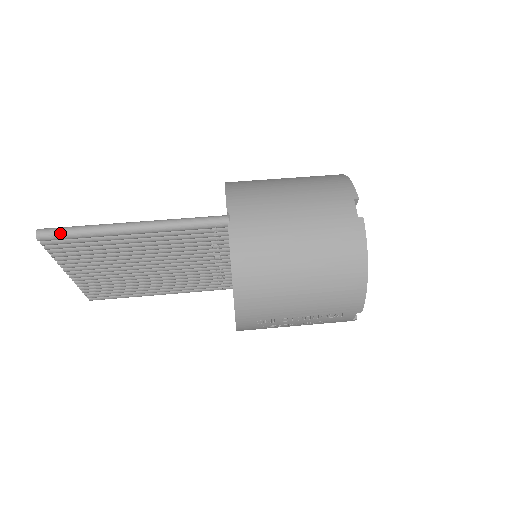
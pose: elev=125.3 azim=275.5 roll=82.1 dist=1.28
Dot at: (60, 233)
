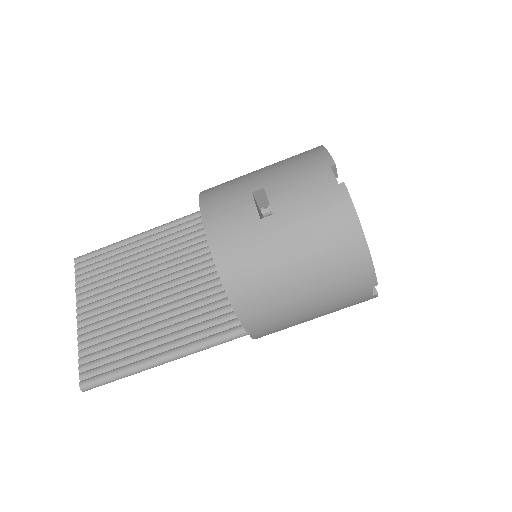
Dot at: occluded
